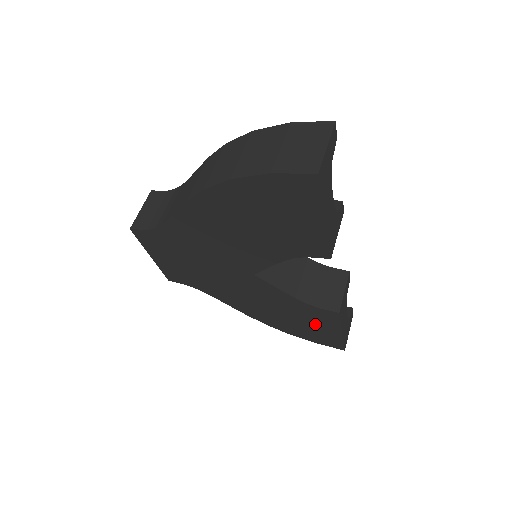
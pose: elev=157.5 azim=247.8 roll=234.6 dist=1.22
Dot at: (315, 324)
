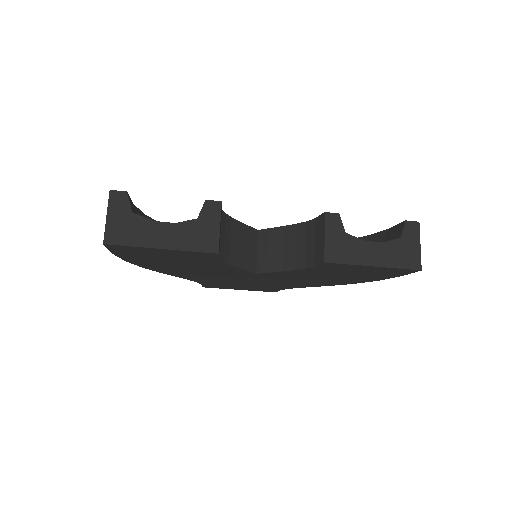
Dot at: (352, 271)
